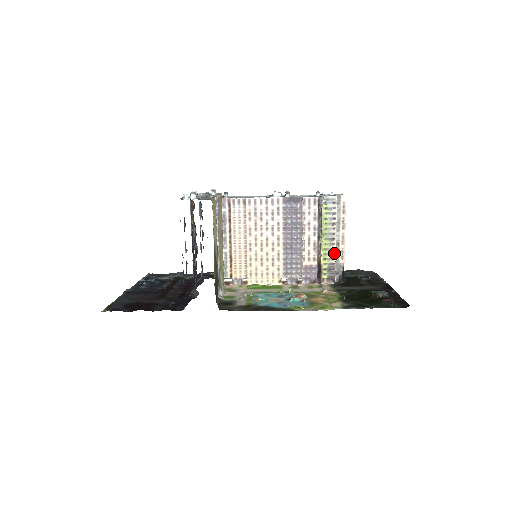
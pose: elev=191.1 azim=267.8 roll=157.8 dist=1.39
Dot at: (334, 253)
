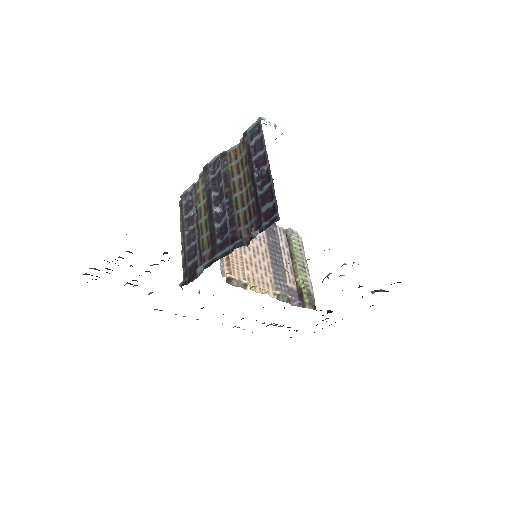
Dot at: (307, 280)
